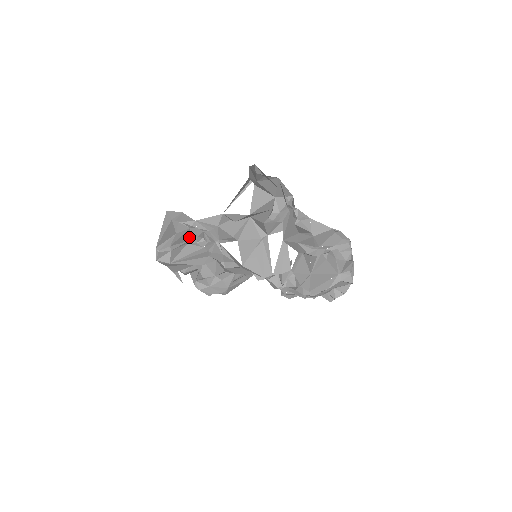
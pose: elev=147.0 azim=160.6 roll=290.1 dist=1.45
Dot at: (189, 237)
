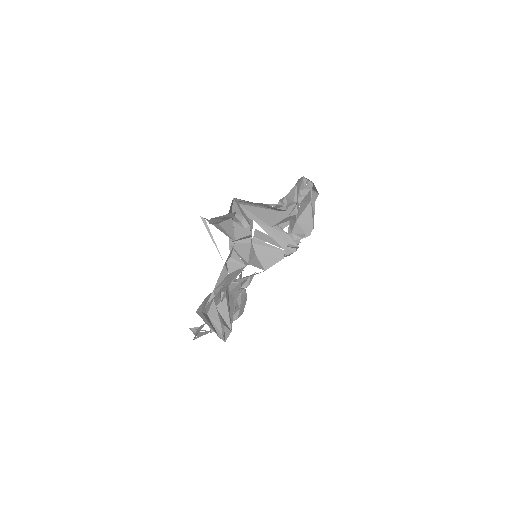
Dot at: (215, 304)
